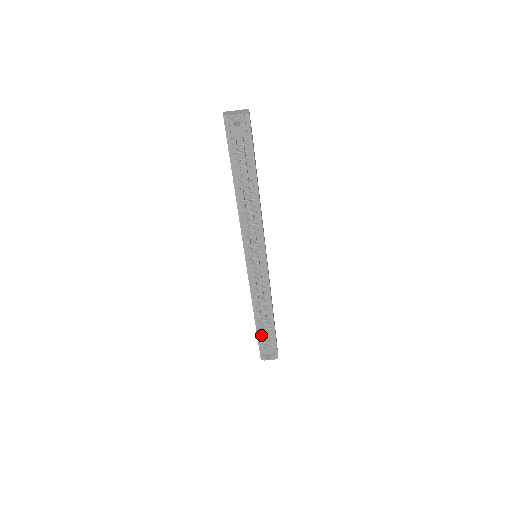
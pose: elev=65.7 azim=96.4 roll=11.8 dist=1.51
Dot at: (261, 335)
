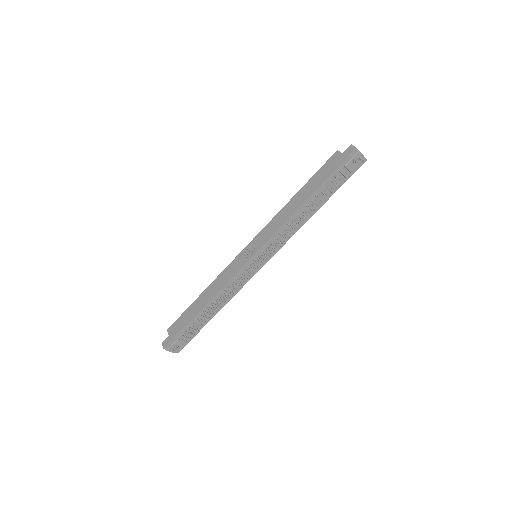
Dot at: (190, 325)
